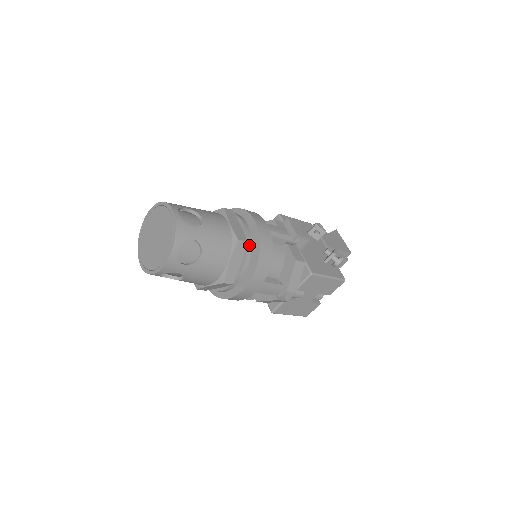
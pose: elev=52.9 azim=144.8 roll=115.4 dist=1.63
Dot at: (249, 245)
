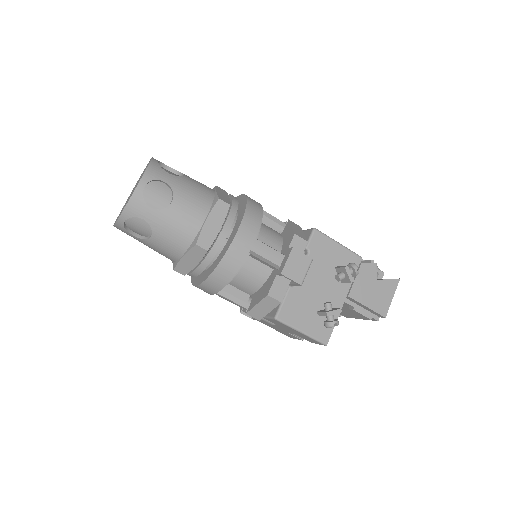
Dot at: (211, 254)
